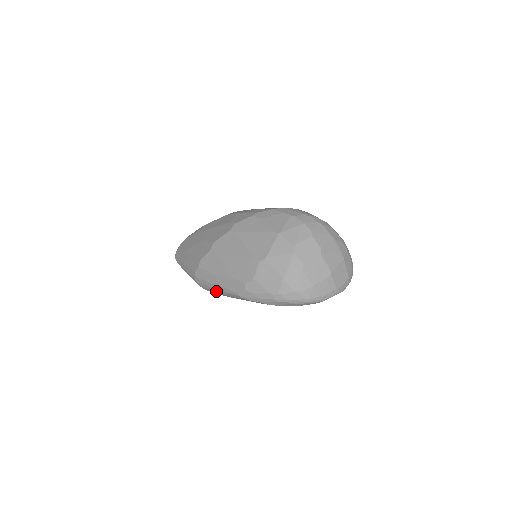
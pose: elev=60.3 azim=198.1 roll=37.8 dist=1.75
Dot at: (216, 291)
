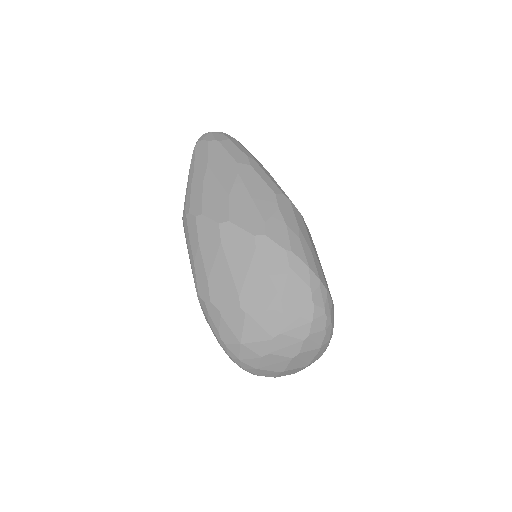
Dot at: (188, 253)
